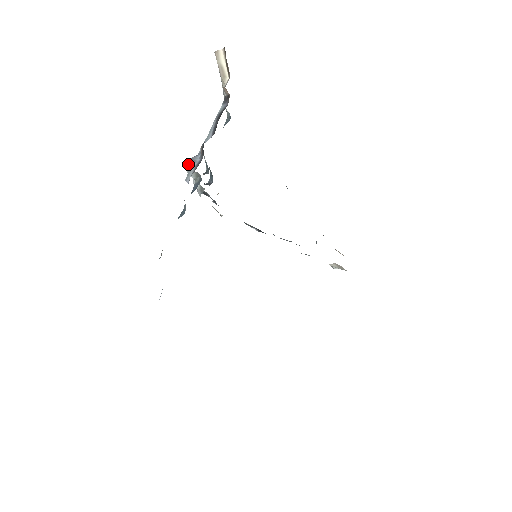
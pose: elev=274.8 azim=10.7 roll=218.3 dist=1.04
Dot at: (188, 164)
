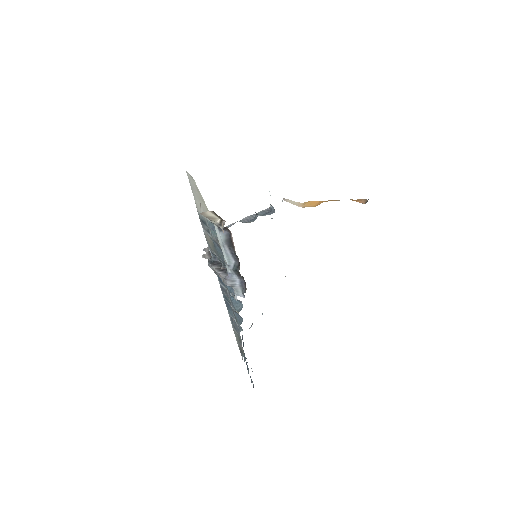
Dot at: (229, 285)
